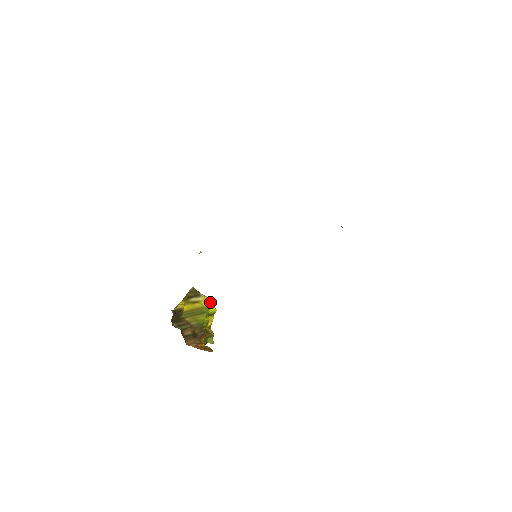
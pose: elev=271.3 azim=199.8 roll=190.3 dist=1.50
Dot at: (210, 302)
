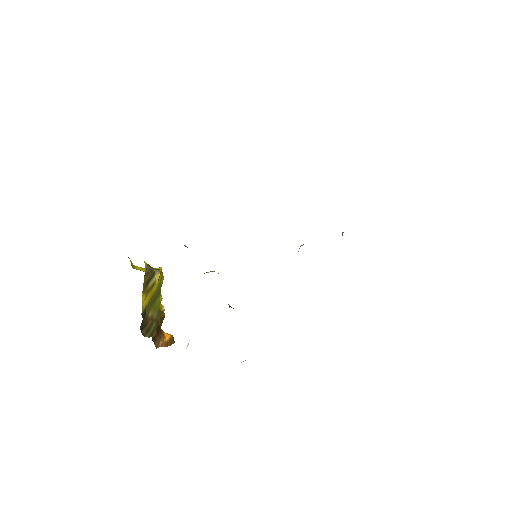
Dot at: (161, 273)
